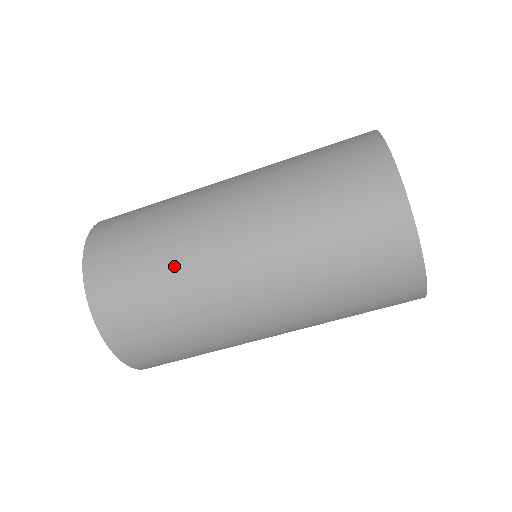
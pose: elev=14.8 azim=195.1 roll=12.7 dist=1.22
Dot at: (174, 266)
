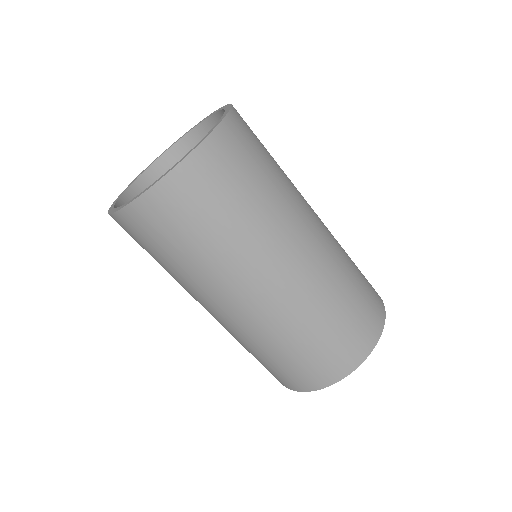
Dot at: (274, 204)
